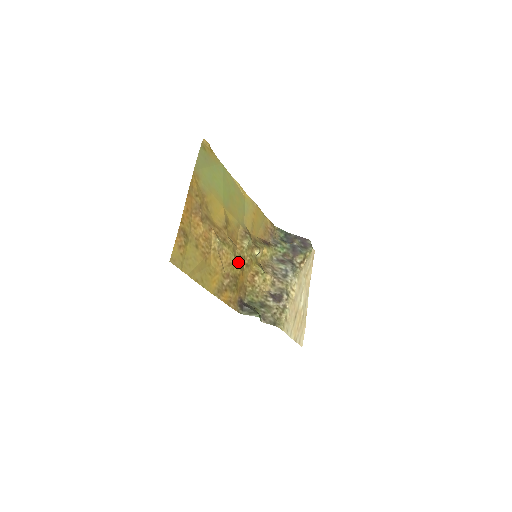
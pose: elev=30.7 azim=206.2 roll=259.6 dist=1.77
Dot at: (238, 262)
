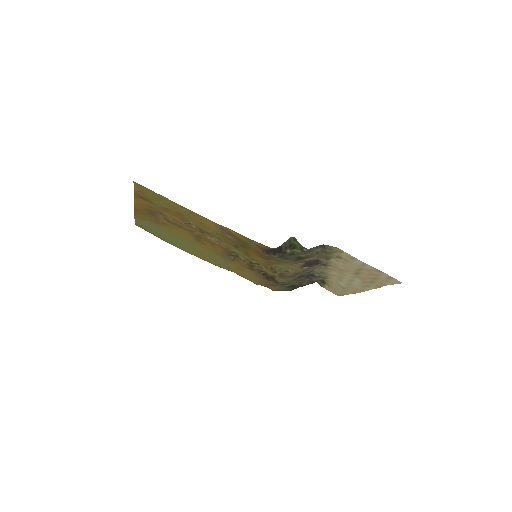
Dot at: (234, 244)
